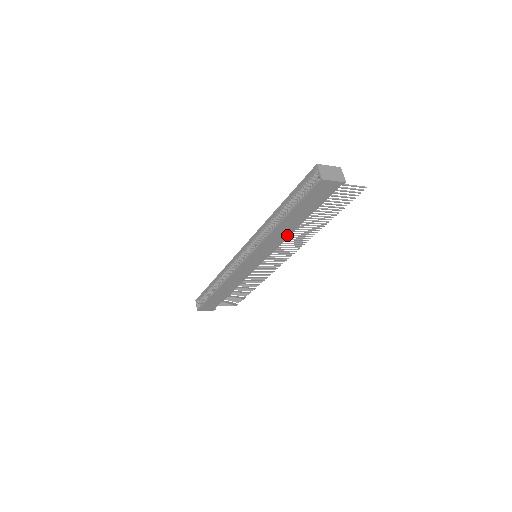
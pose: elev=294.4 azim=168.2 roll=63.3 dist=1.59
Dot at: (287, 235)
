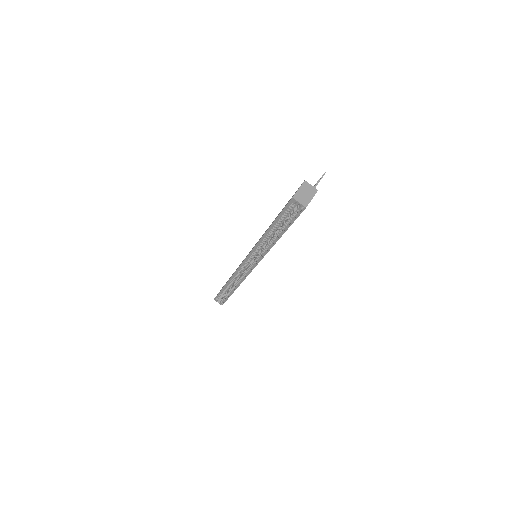
Dot at: occluded
